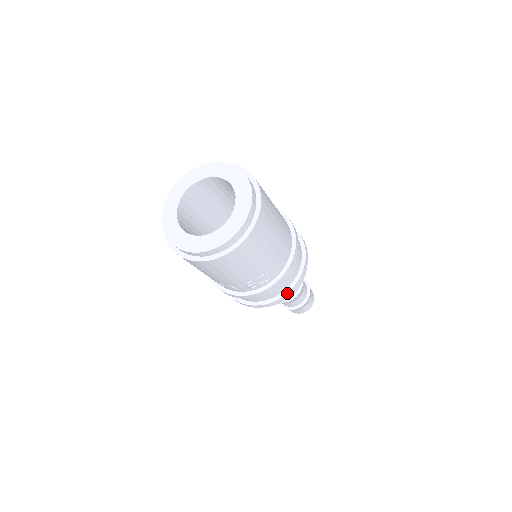
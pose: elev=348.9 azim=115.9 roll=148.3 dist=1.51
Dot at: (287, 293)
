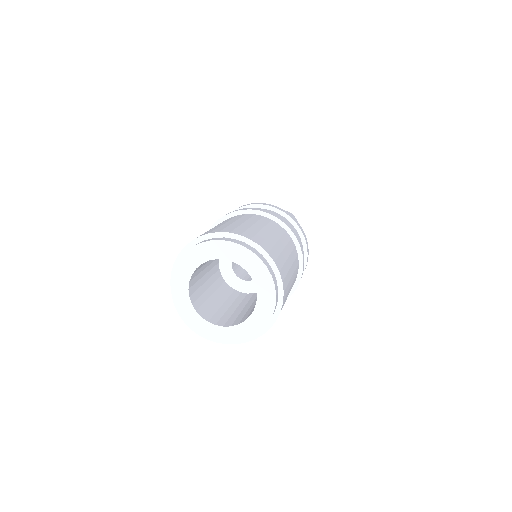
Dot at: occluded
